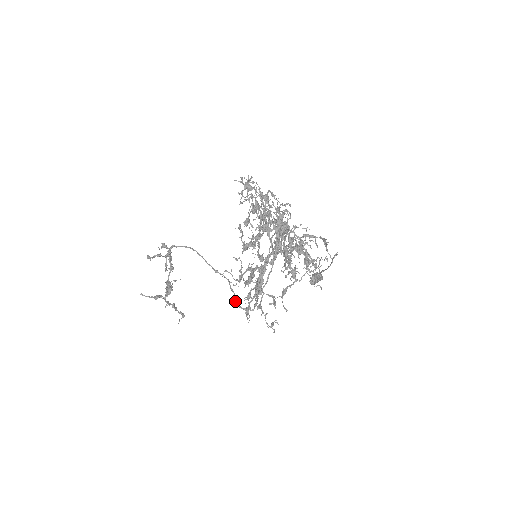
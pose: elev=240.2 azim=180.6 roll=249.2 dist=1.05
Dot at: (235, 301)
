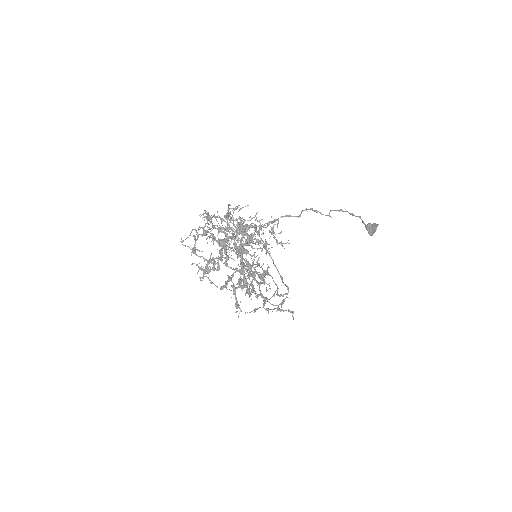
Dot at: occluded
